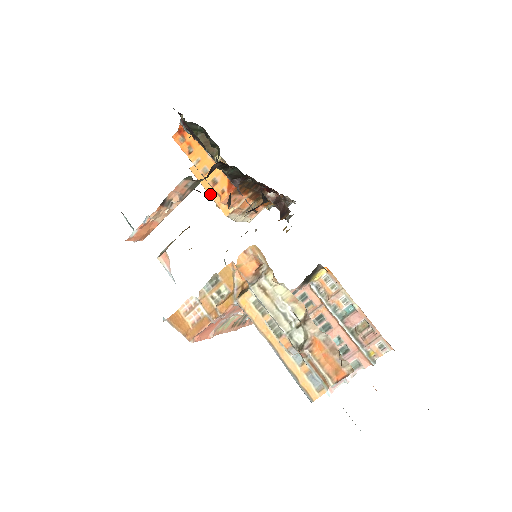
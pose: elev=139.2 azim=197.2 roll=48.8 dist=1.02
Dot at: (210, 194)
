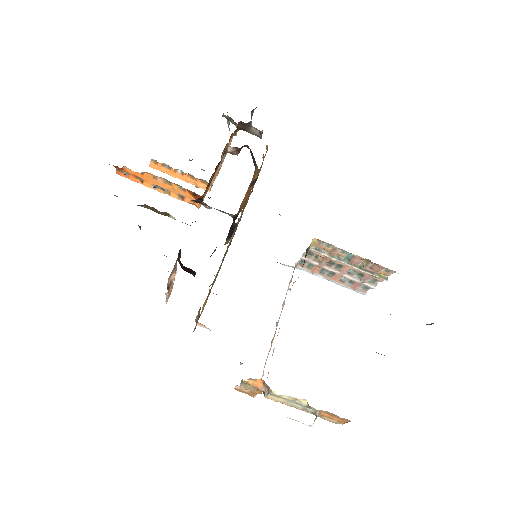
Dot at: (183, 180)
